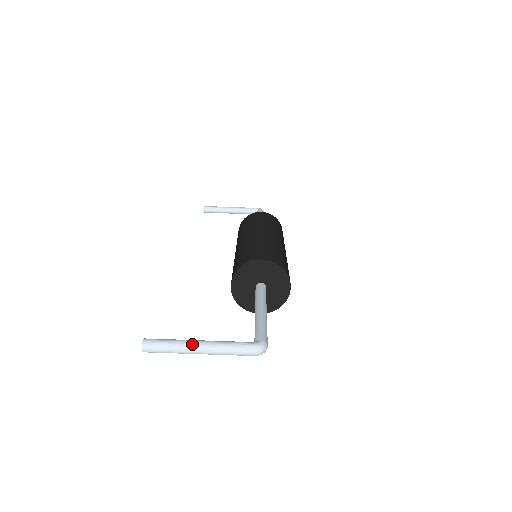
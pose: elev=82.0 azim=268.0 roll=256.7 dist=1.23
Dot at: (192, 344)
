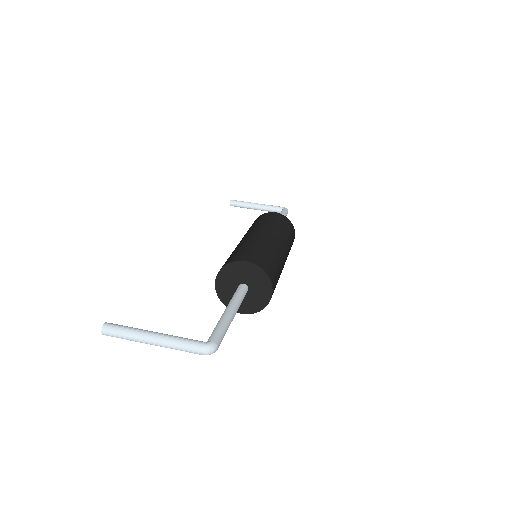
Dot at: (146, 334)
